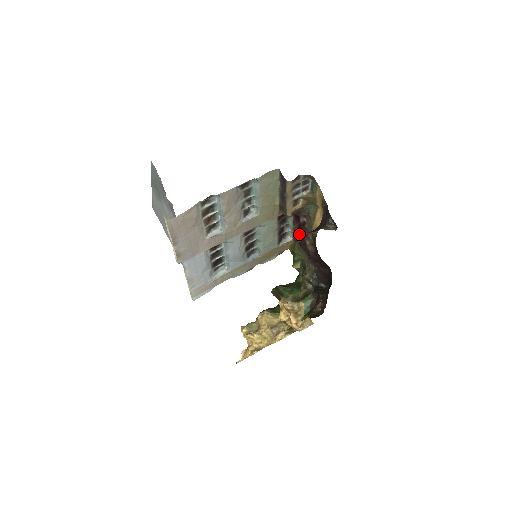
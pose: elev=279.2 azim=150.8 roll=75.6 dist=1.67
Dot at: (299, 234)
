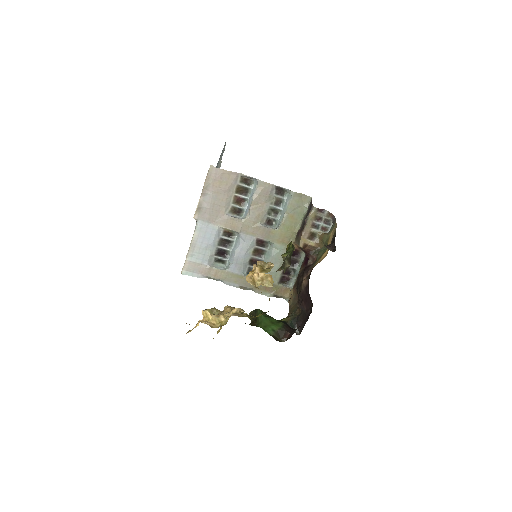
Dot at: (301, 276)
